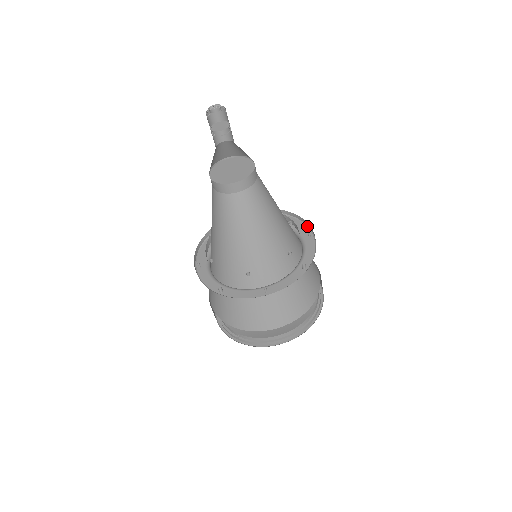
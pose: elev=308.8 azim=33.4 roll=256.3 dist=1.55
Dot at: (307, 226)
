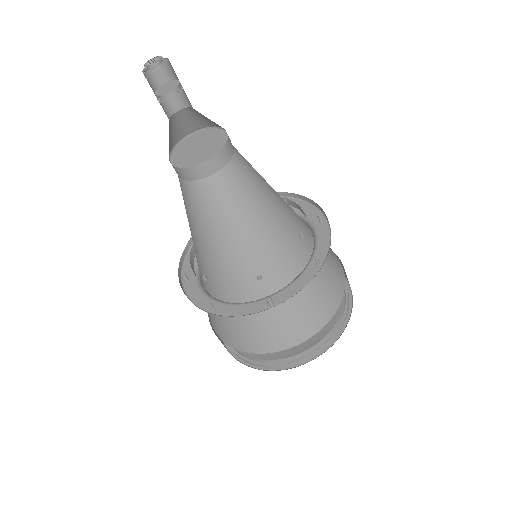
Dot at: (329, 247)
